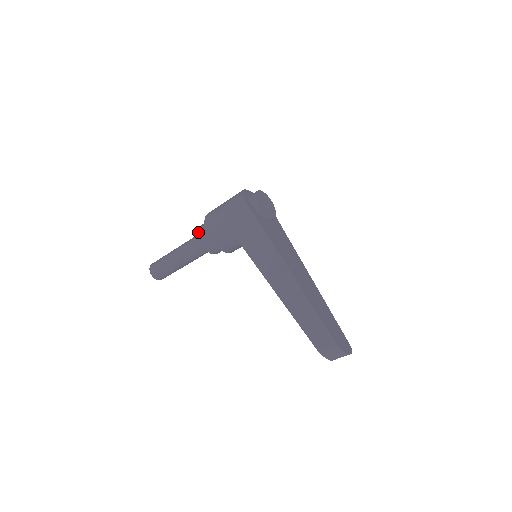
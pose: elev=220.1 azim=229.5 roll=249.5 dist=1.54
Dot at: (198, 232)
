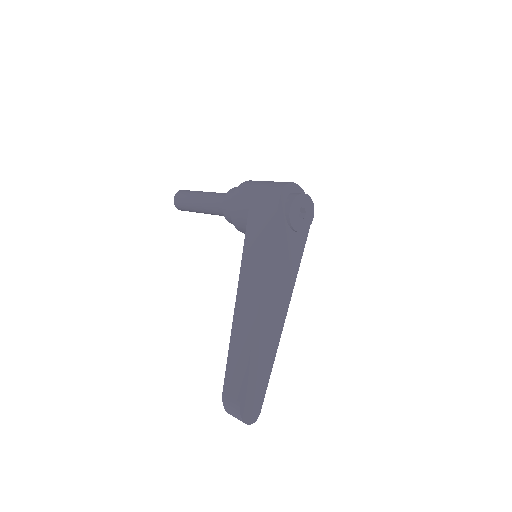
Dot at: (228, 192)
